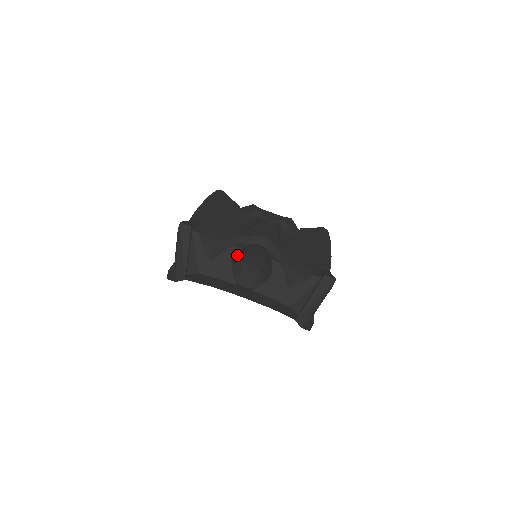
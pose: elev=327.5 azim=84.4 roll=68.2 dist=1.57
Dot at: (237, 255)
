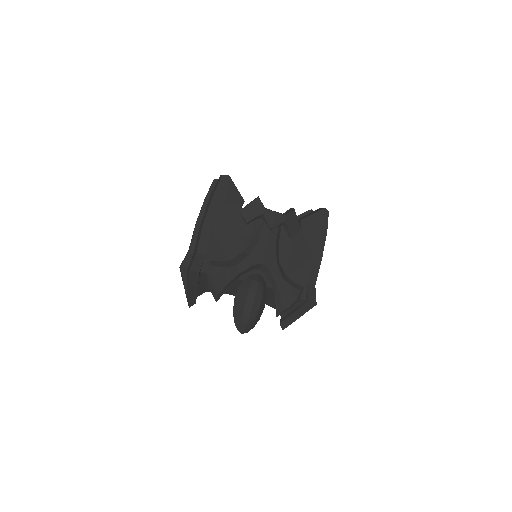
Dot at: (238, 296)
